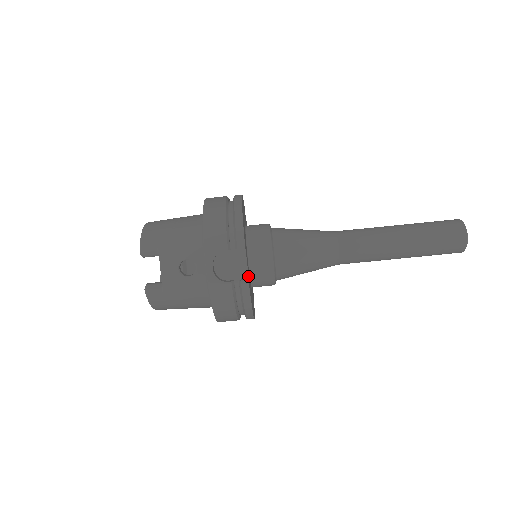
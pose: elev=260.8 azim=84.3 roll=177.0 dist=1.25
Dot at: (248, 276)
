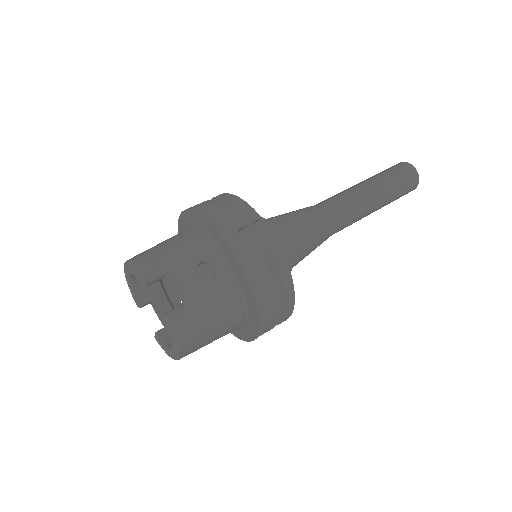
Dot at: (276, 248)
